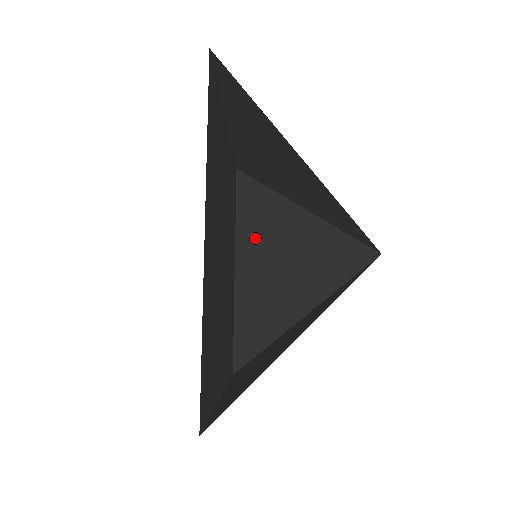
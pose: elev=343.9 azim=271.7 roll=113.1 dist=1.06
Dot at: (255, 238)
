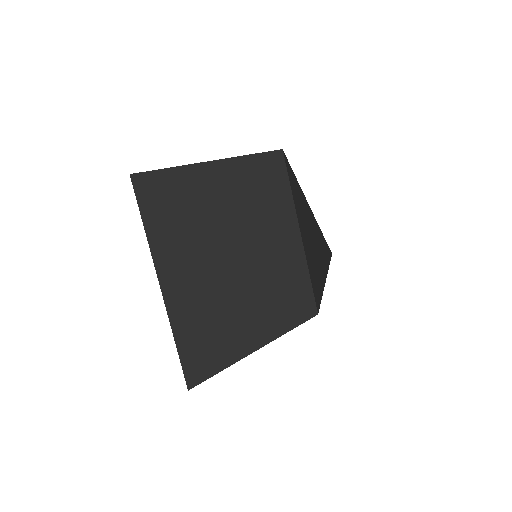
Dot at: occluded
